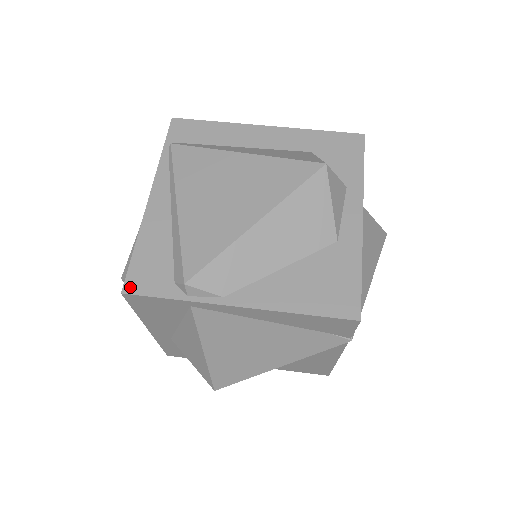
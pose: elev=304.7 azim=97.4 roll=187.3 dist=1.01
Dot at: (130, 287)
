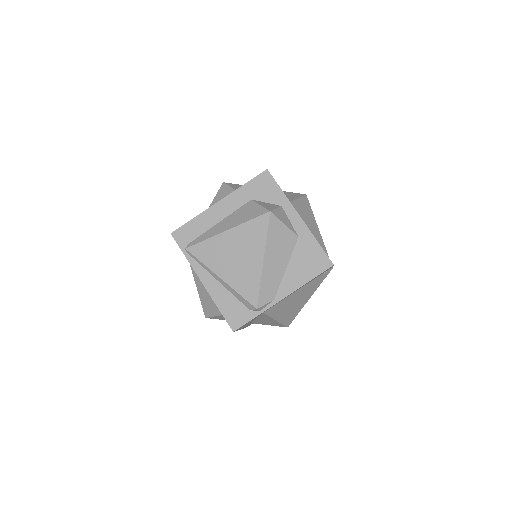
Dot at: (234, 327)
